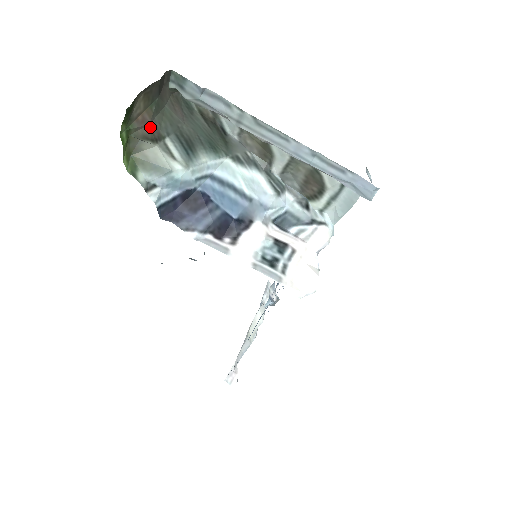
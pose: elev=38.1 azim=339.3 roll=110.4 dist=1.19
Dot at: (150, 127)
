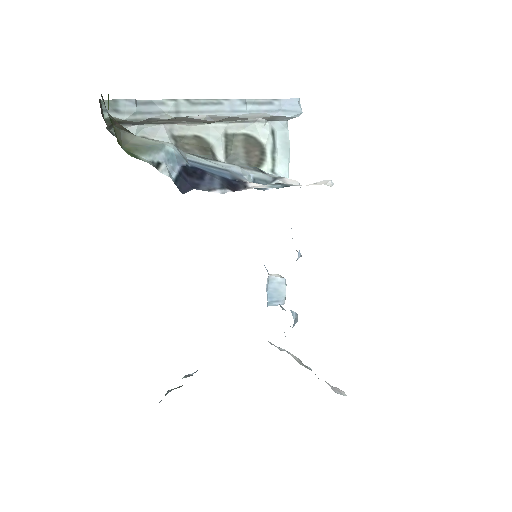
Dot at: (121, 125)
